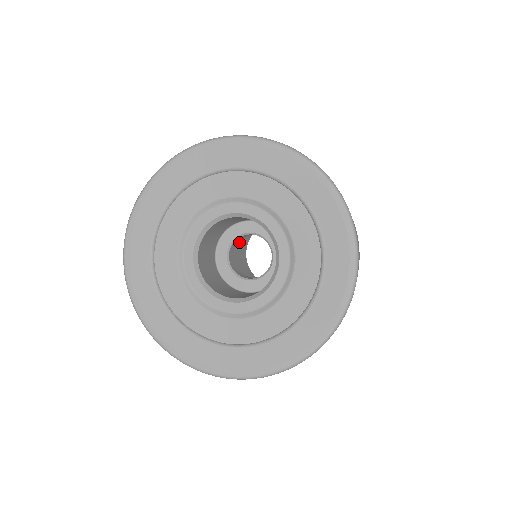
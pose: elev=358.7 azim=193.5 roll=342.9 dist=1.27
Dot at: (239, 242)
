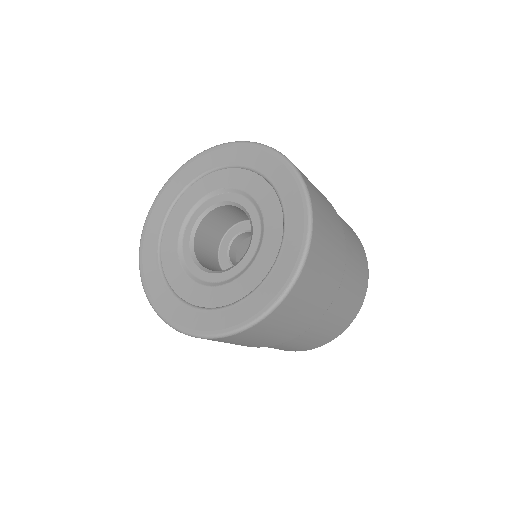
Dot at: occluded
